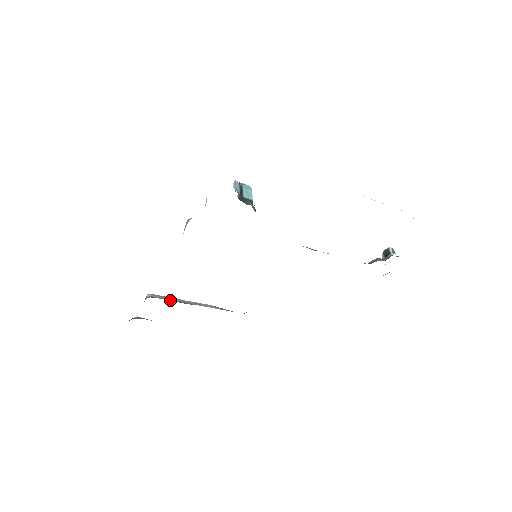
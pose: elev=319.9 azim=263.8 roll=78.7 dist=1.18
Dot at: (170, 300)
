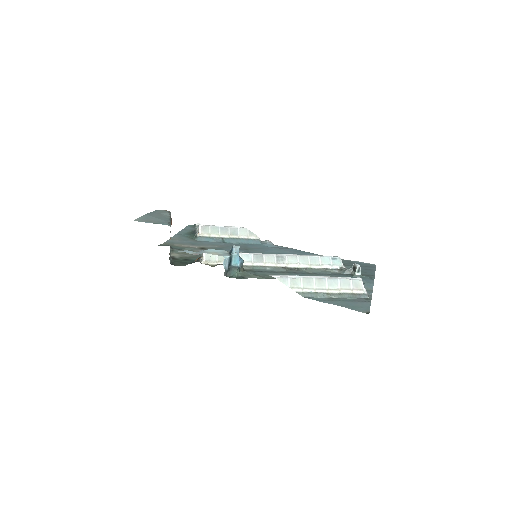
Dot at: (212, 237)
